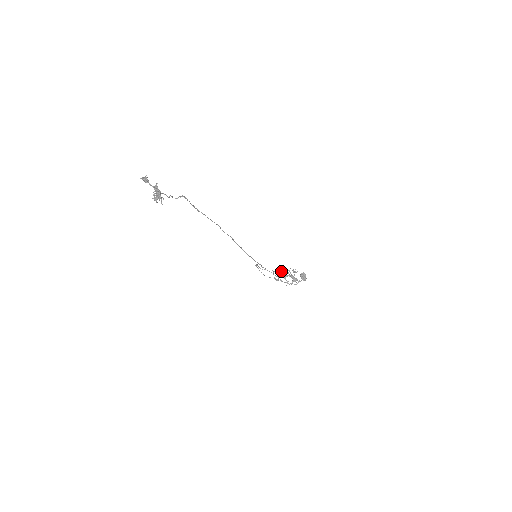
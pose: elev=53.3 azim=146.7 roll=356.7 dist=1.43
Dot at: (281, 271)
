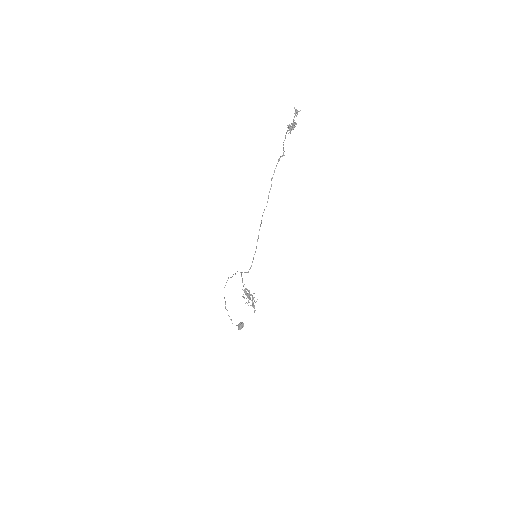
Dot at: occluded
